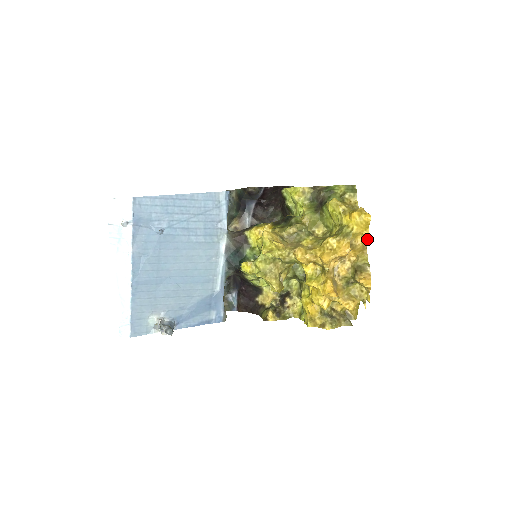
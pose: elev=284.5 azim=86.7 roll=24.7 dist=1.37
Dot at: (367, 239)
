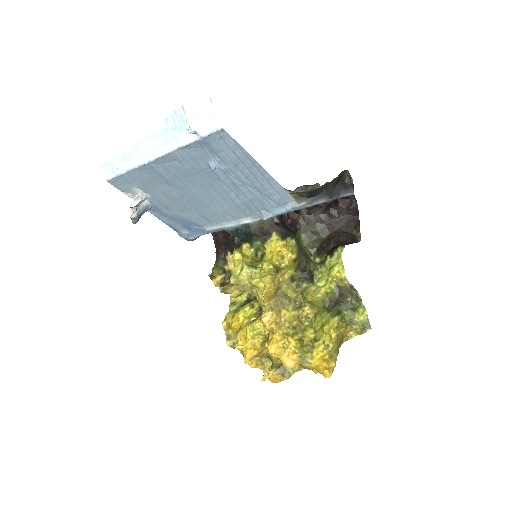
Dot at: (312, 370)
